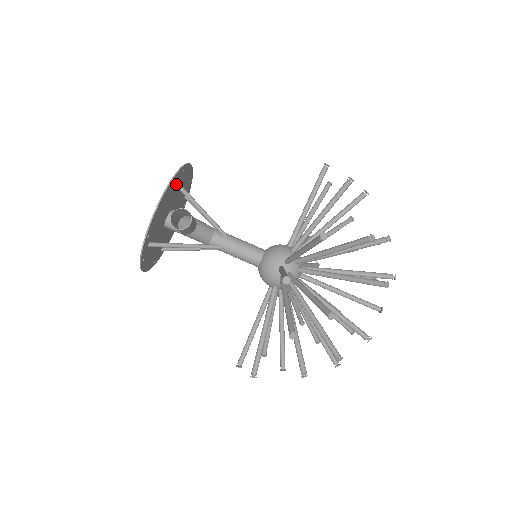
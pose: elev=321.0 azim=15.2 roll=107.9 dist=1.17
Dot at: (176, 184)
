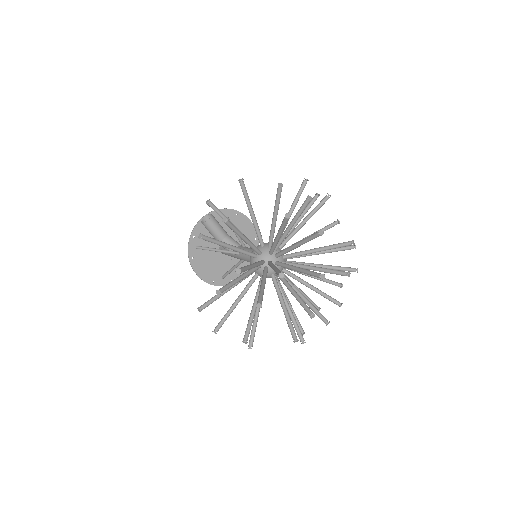
Dot at: occluded
